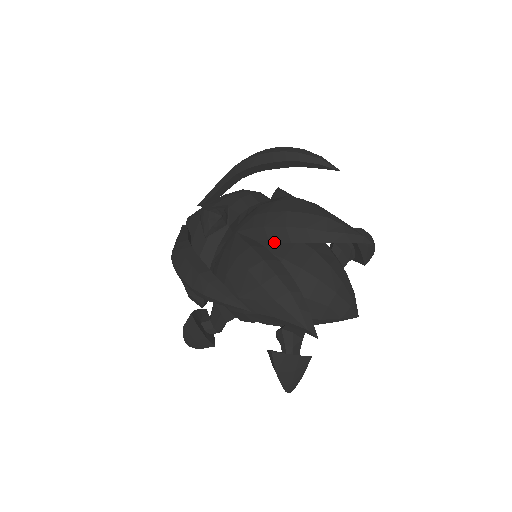
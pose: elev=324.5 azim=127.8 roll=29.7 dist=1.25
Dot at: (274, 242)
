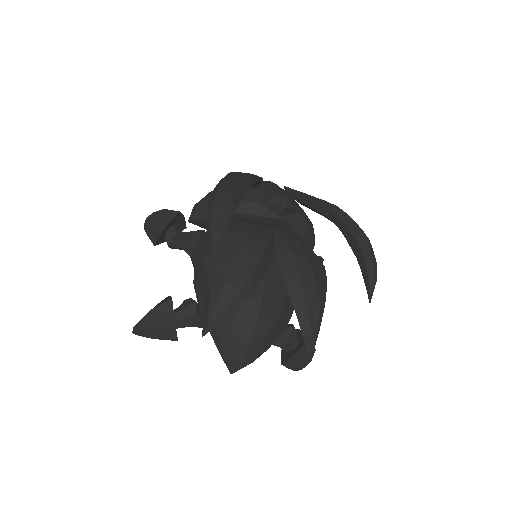
Dot at: (277, 267)
